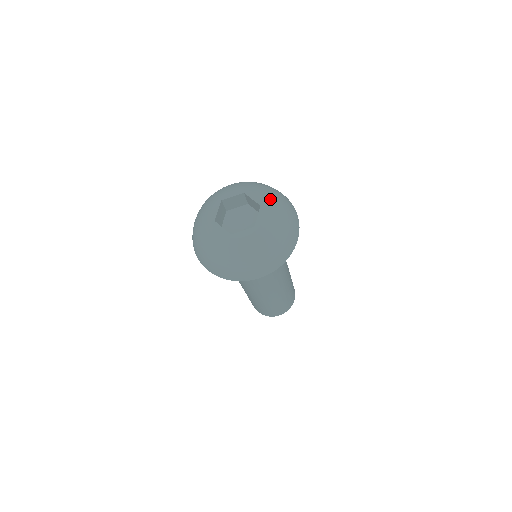
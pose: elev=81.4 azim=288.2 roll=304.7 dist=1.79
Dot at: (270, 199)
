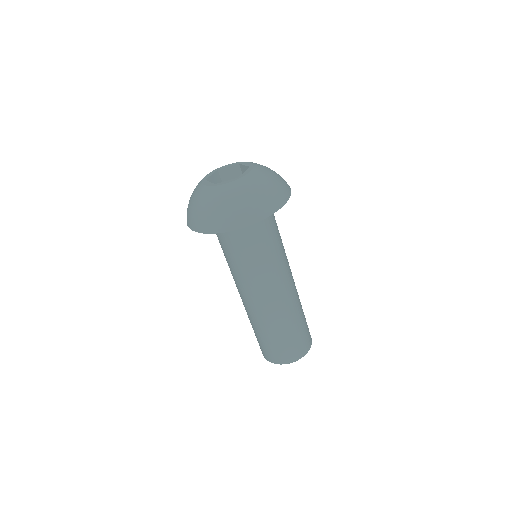
Dot at: (262, 166)
